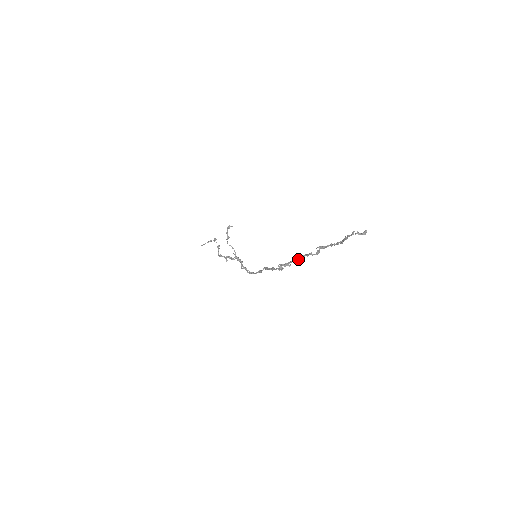
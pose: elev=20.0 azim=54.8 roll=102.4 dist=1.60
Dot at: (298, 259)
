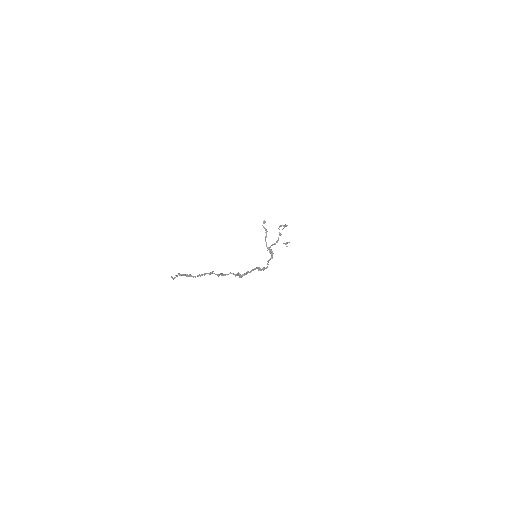
Dot at: (228, 274)
